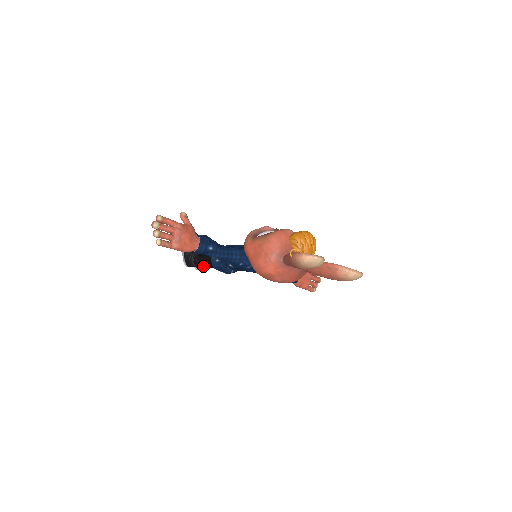
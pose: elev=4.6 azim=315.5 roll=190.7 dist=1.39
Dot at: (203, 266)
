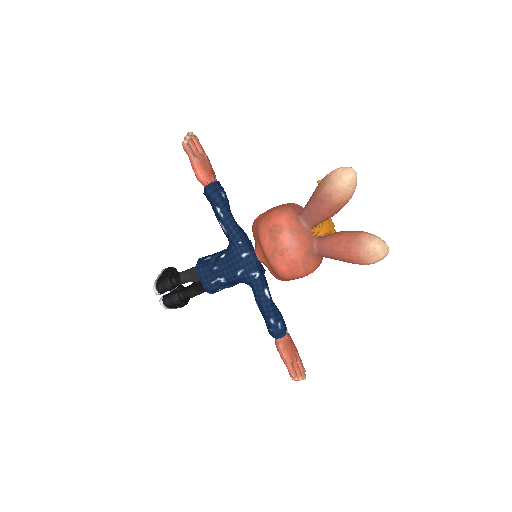
Dot at: (174, 294)
